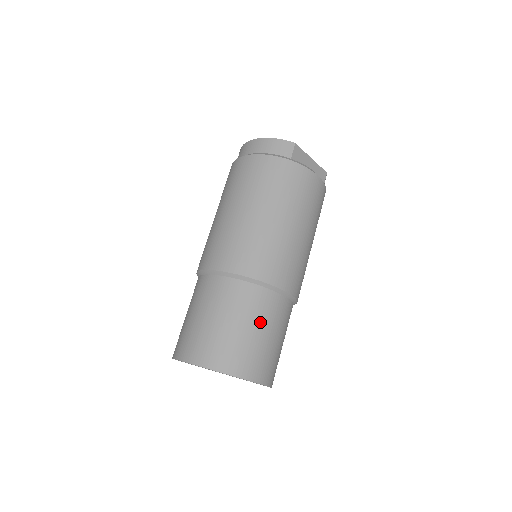
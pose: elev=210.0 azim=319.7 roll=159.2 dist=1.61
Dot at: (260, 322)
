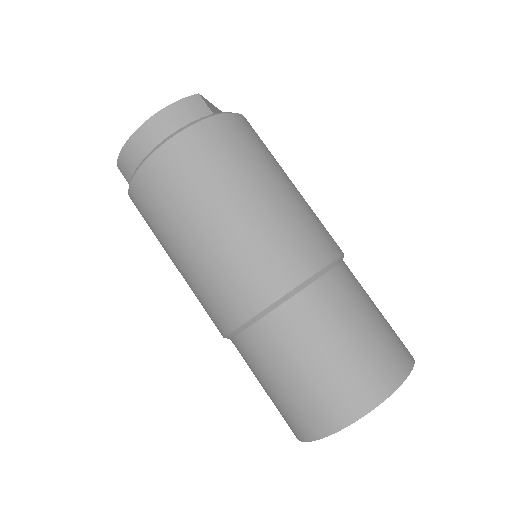
Dot at: (365, 303)
